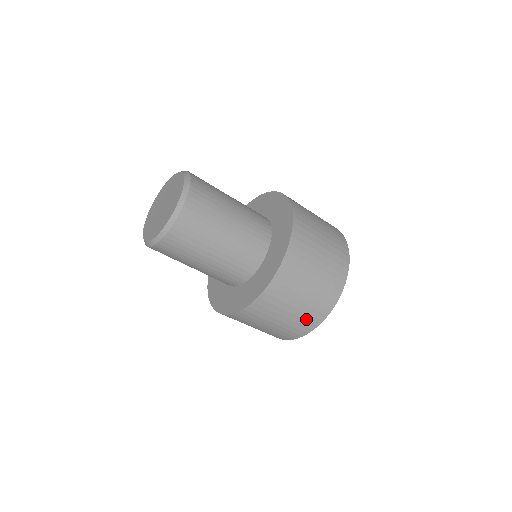
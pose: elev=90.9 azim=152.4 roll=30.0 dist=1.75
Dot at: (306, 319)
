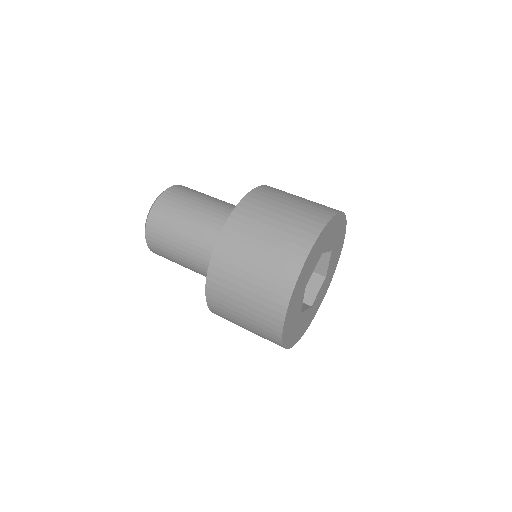
Dot at: (291, 242)
